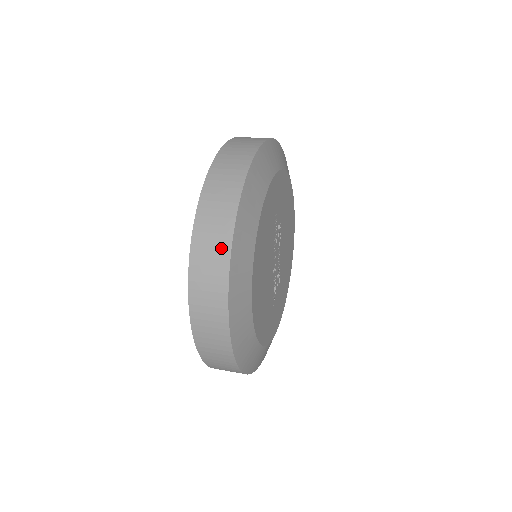
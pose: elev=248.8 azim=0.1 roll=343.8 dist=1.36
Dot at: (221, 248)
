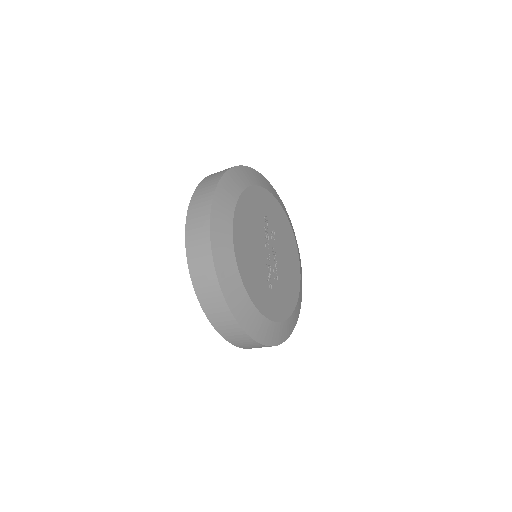
Dot at: (208, 195)
